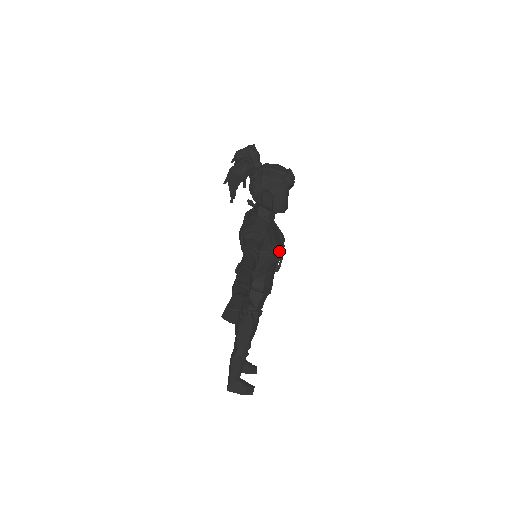
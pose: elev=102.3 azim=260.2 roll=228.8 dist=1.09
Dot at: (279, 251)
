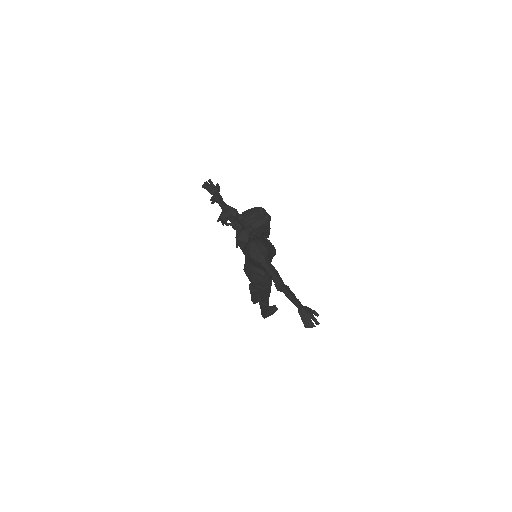
Dot at: (275, 251)
